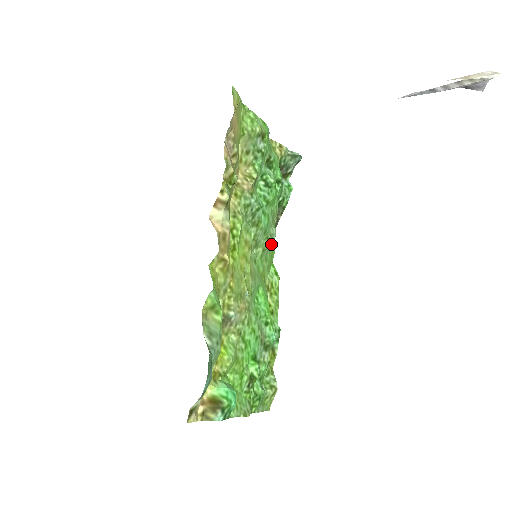
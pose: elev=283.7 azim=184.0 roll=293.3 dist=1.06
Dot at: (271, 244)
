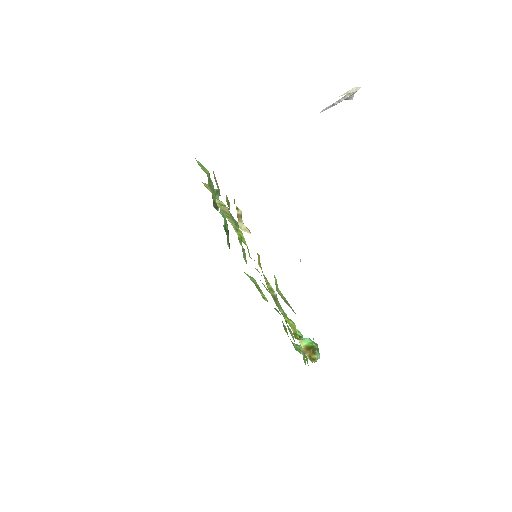
Dot at: occluded
